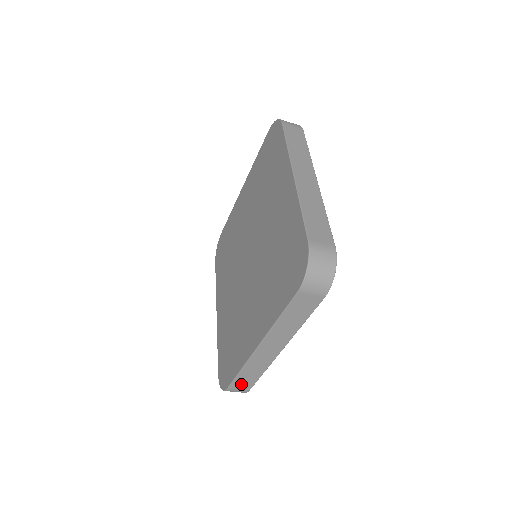
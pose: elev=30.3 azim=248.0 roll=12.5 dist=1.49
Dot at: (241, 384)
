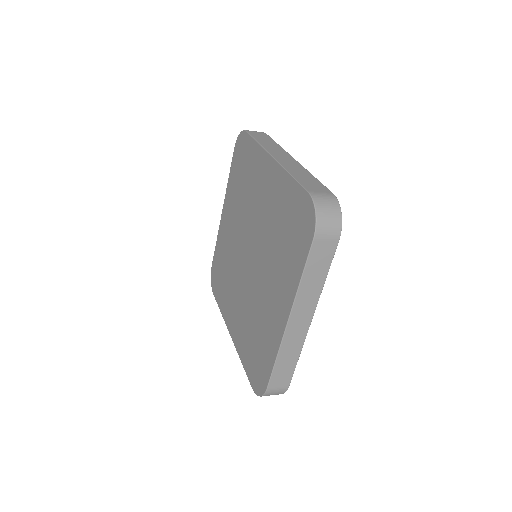
Dot at: occluded
